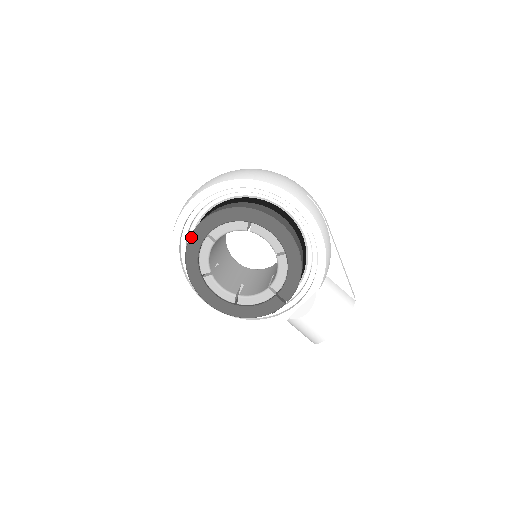
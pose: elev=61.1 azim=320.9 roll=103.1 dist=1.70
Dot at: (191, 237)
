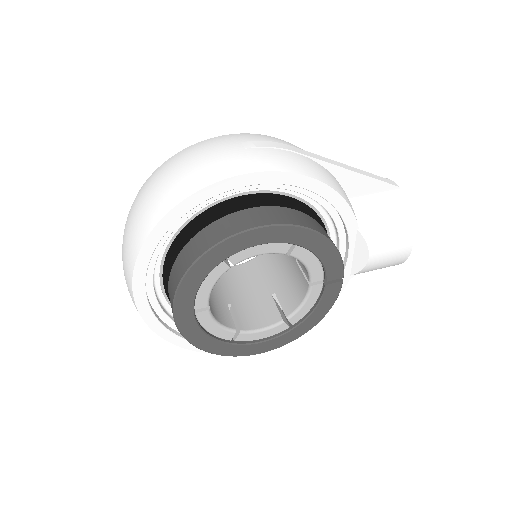
Dot at: (180, 331)
